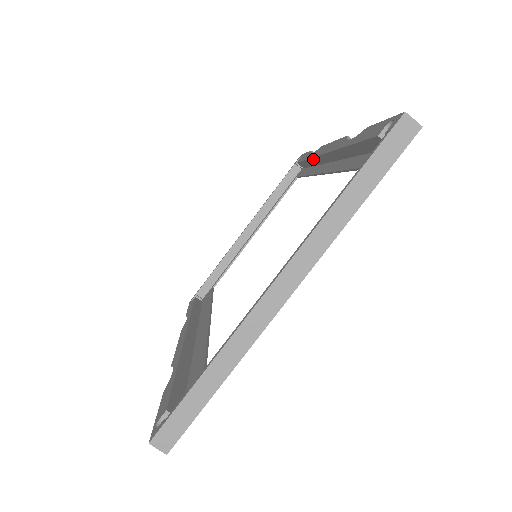
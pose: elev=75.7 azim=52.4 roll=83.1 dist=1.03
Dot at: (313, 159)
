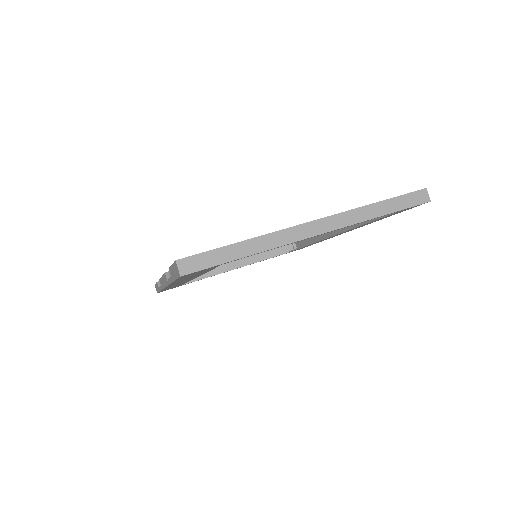
Dot at: occluded
